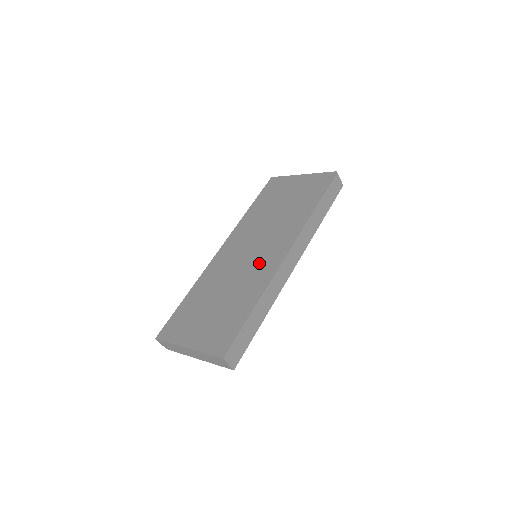
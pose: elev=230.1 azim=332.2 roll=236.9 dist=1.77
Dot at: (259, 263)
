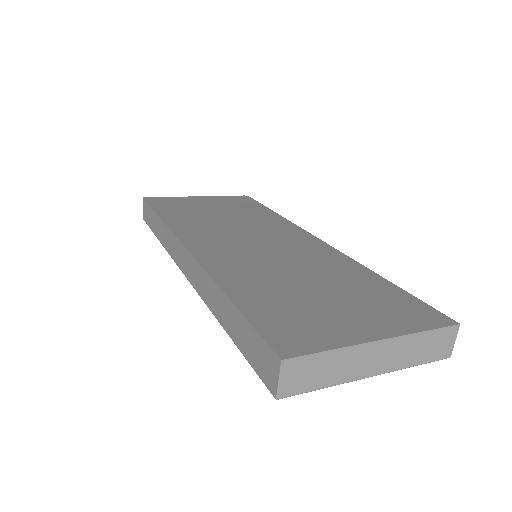
Dot at: (298, 249)
